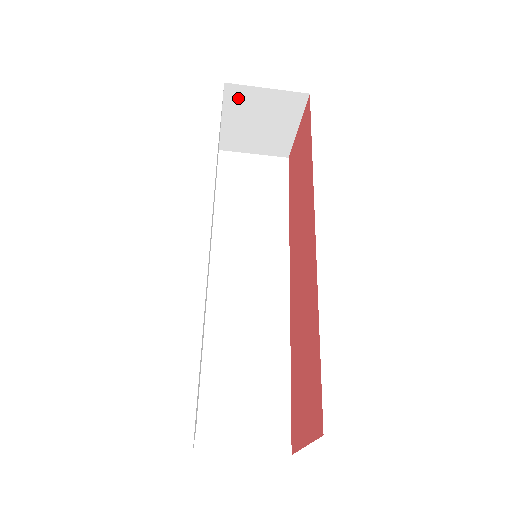
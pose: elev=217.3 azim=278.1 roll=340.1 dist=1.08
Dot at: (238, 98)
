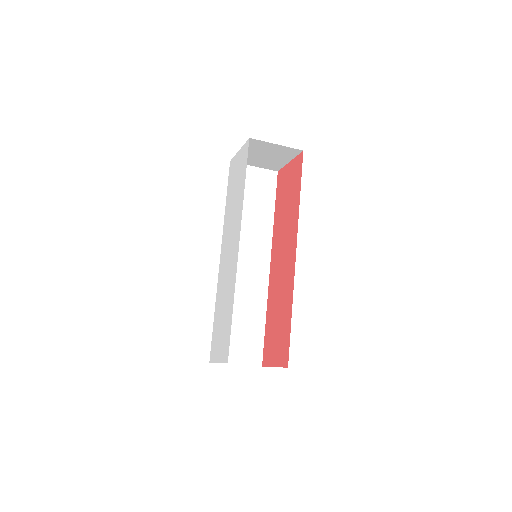
Dot at: (255, 144)
